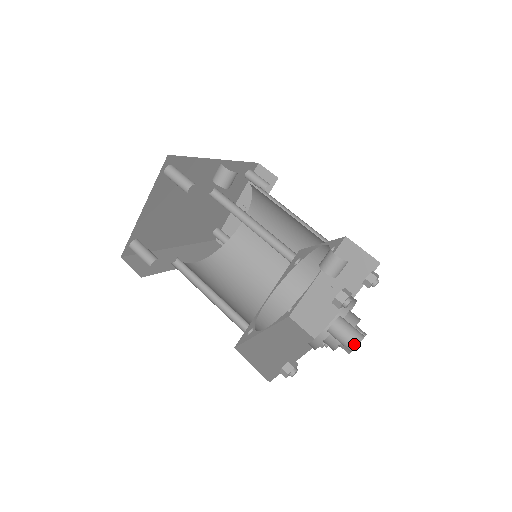
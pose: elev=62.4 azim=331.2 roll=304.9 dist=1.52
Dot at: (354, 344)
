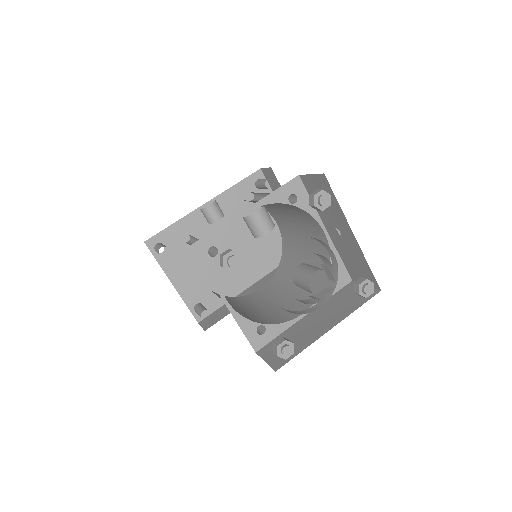
Dot at: (308, 287)
